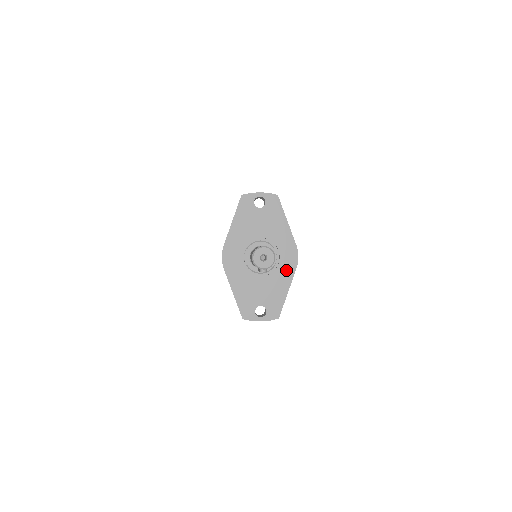
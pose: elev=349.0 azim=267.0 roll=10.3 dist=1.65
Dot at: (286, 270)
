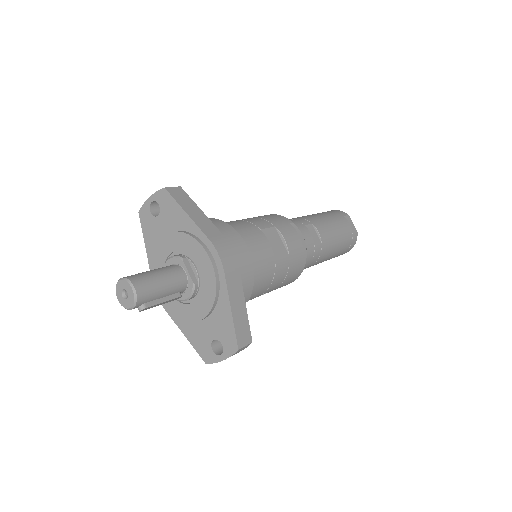
Dot at: (211, 281)
